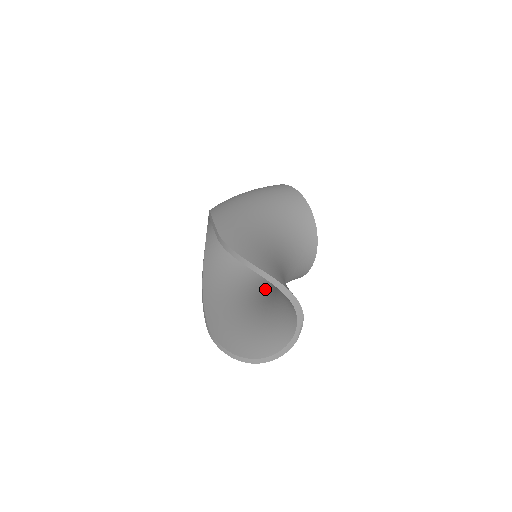
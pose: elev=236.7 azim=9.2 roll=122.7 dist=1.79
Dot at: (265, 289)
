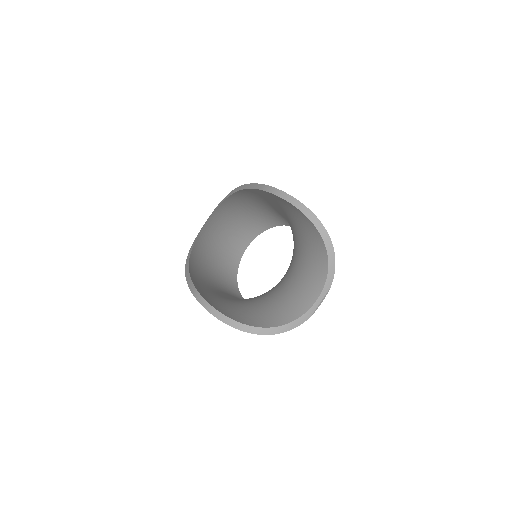
Dot at: occluded
